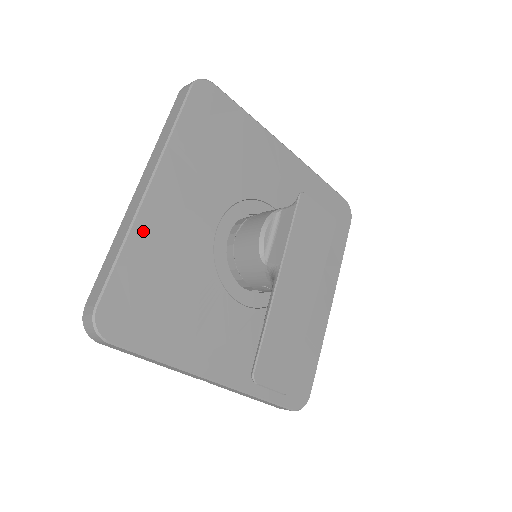
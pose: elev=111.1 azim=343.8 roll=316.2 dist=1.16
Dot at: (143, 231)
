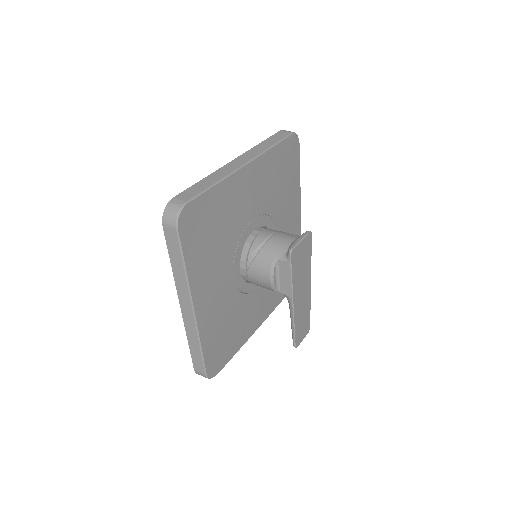
Dot at: (204, 329)
